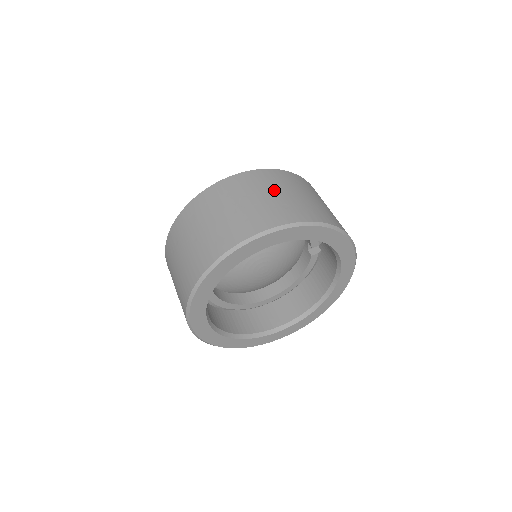
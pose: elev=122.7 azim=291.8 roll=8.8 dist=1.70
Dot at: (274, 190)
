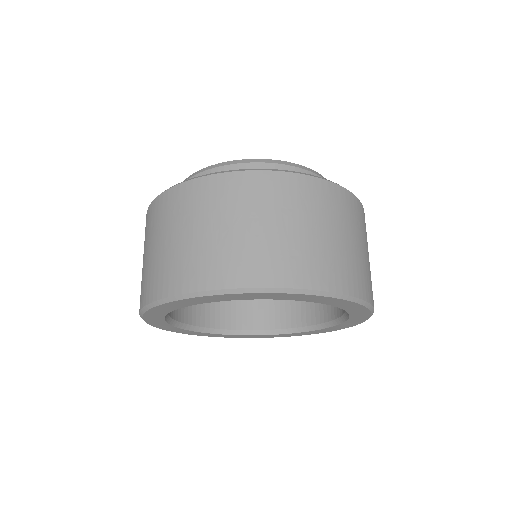
Dot at: (291, 219)
